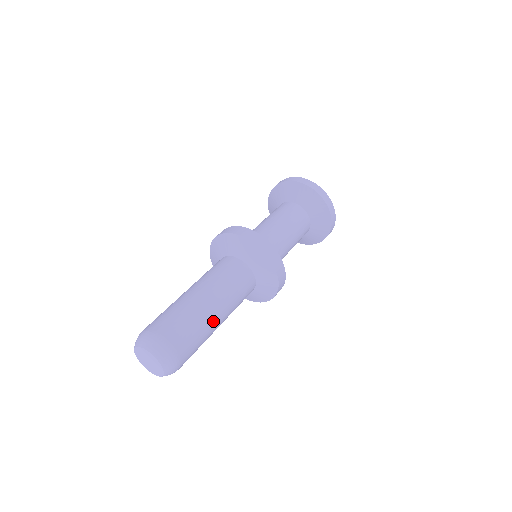
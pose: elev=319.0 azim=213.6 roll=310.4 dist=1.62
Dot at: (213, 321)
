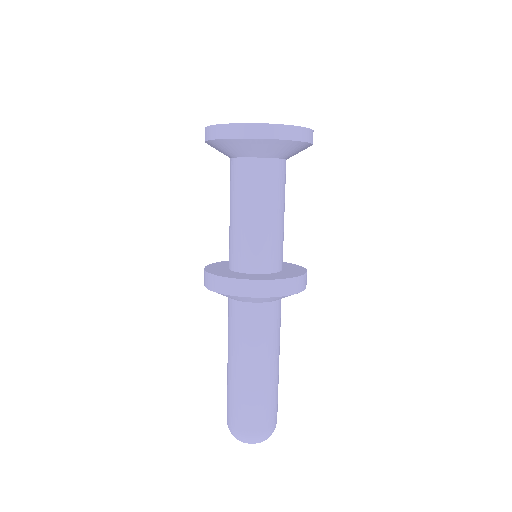
Dot at: occluded
